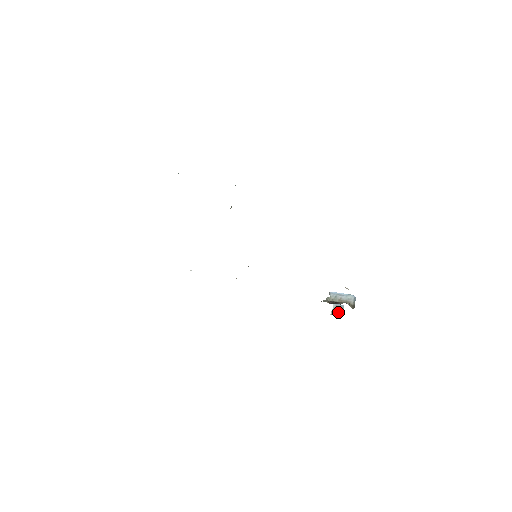
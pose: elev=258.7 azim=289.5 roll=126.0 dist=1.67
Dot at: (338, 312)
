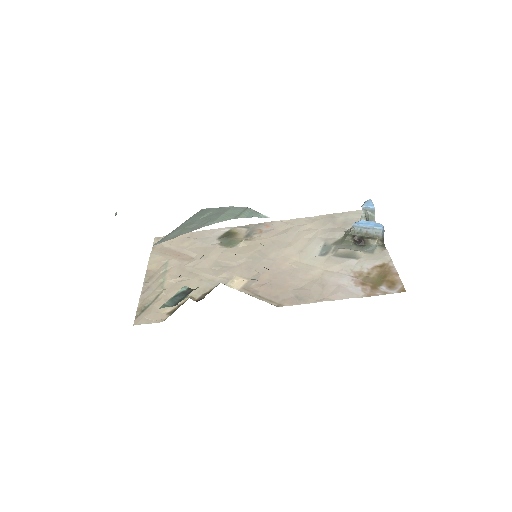
Dot at: (369, 220)
